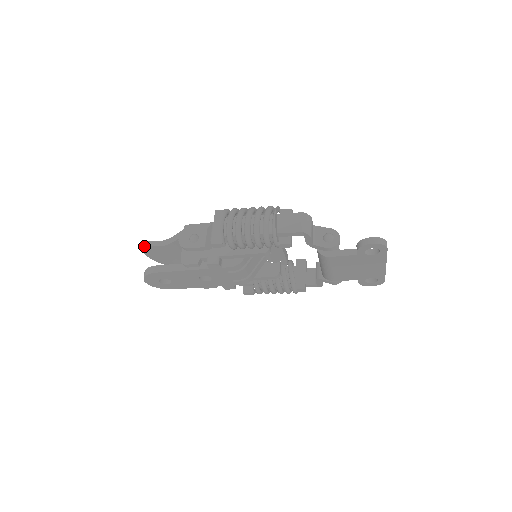
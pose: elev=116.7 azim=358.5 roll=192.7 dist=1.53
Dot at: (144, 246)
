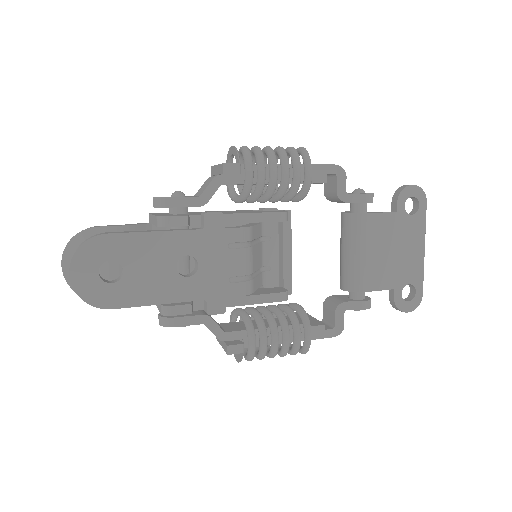
Dot at: (73, 236)
